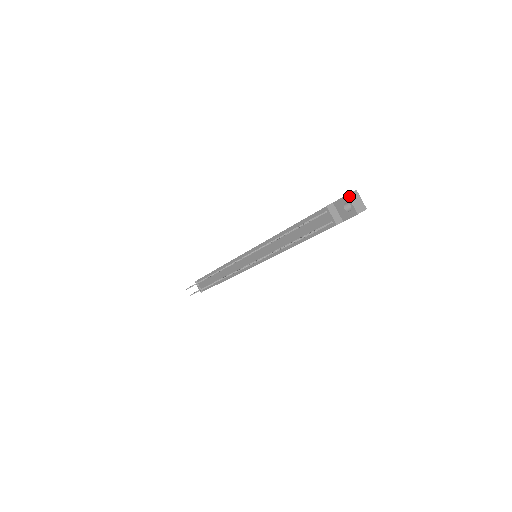
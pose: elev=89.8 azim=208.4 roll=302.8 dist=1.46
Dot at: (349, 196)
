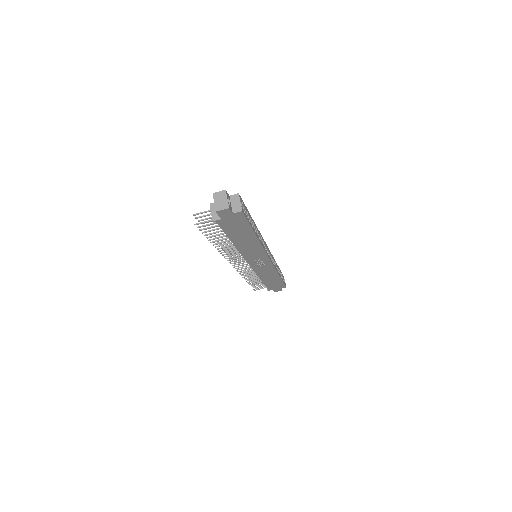
Dot at: (214, 195)
